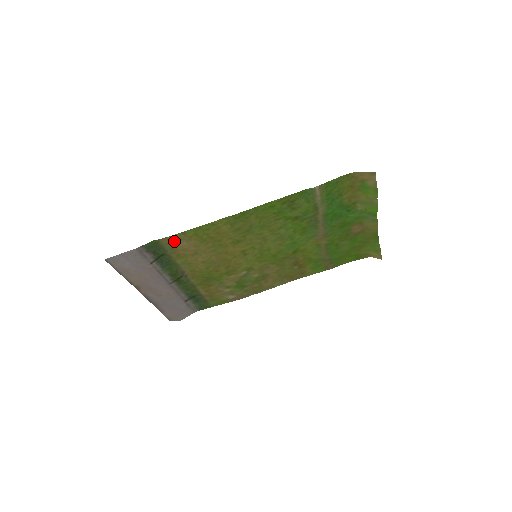
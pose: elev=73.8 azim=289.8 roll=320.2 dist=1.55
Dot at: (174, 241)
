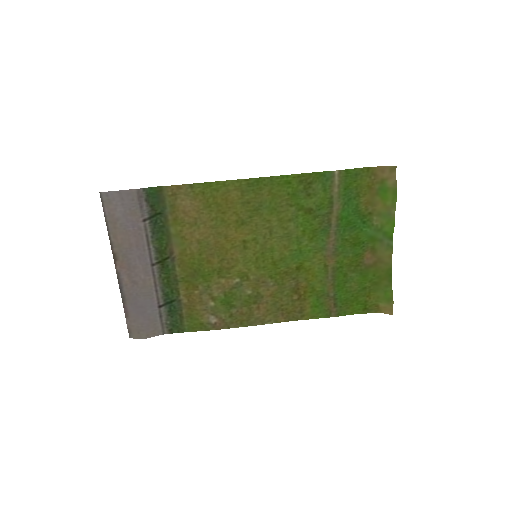
Dot at: (178, 195)
